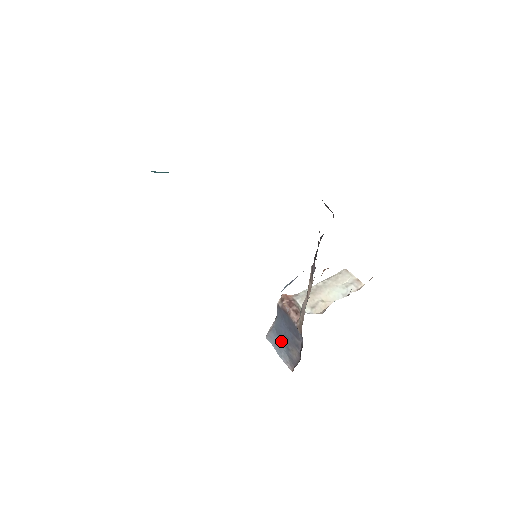
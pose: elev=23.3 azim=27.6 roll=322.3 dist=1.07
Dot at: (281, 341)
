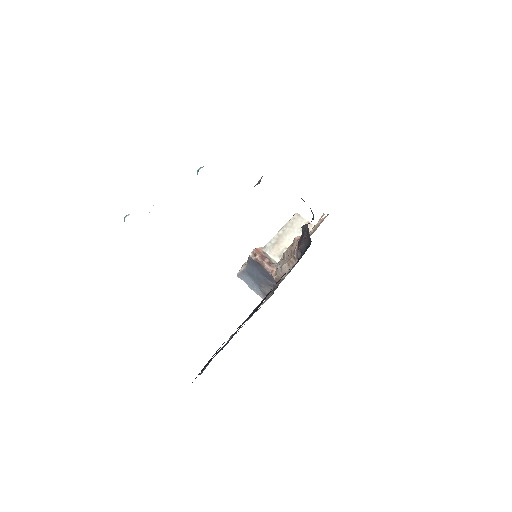
Dot at: (253, 280)
